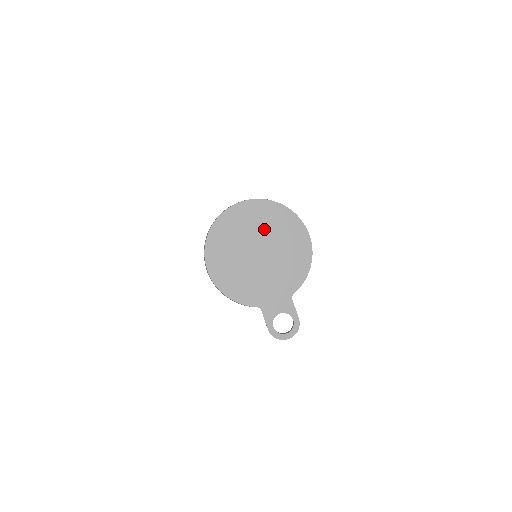
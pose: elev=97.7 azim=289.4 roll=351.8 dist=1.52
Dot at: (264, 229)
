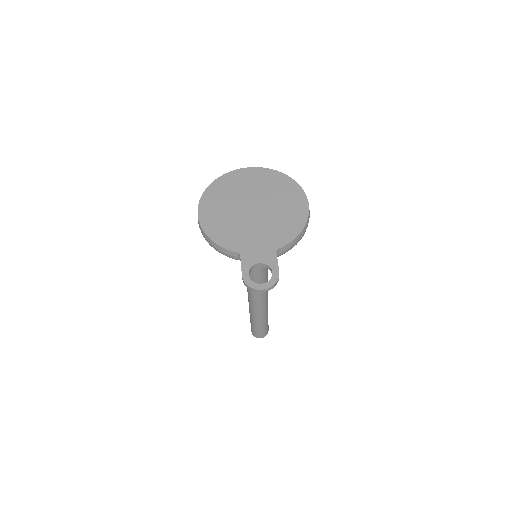
Dot at: (264, 190)
